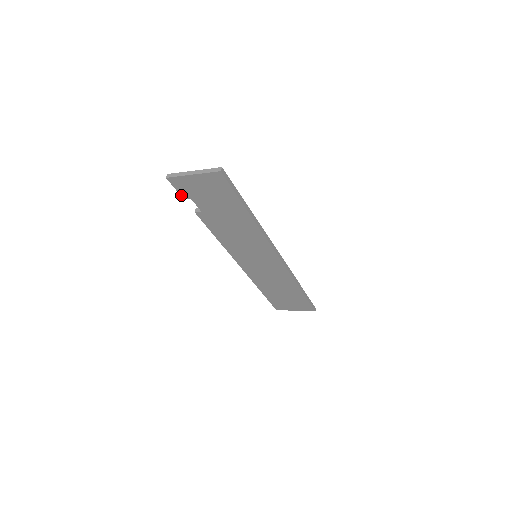
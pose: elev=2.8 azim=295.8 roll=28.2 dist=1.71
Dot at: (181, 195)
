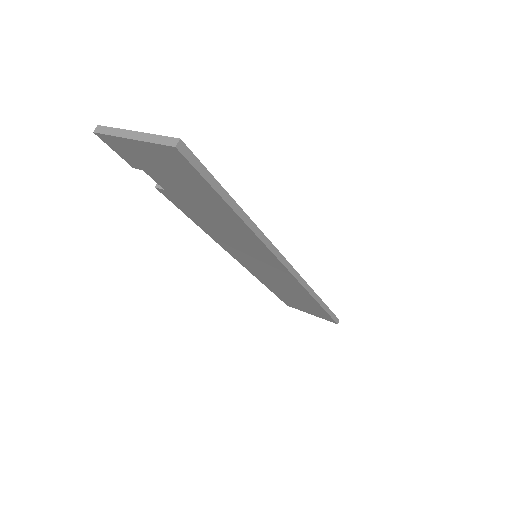
Dot at: (127, 161)
